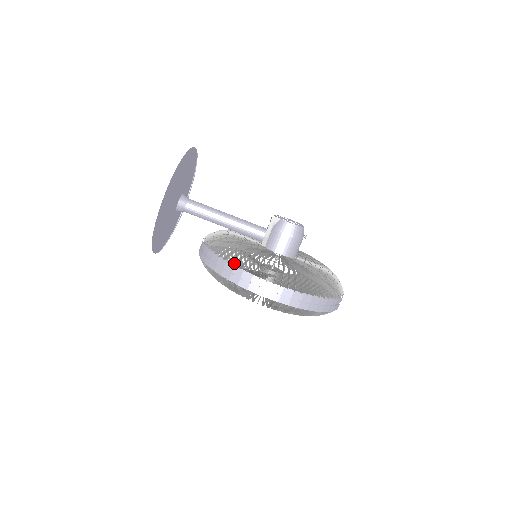
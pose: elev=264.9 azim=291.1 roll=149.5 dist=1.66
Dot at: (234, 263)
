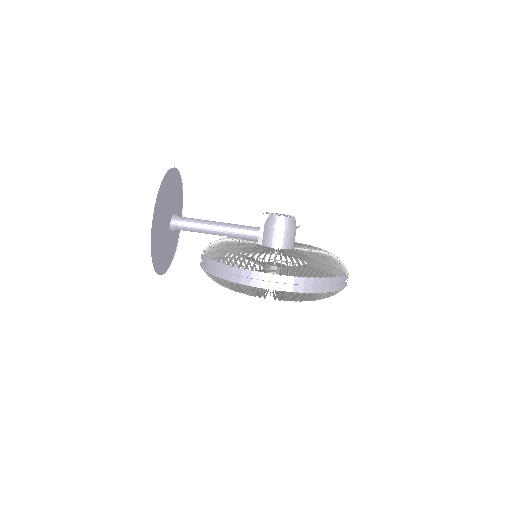
Dot at: occluded
